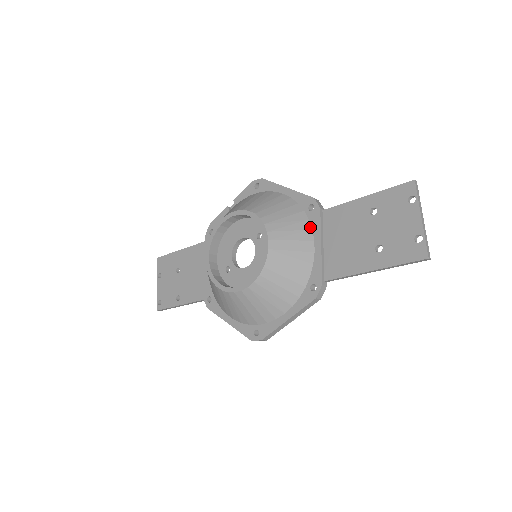
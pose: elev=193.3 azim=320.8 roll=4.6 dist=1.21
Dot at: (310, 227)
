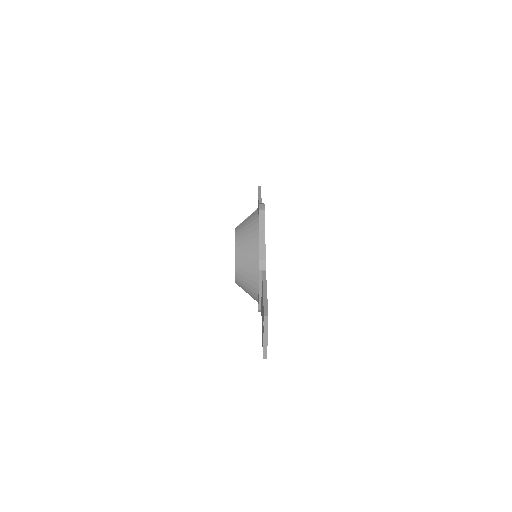
Dot at: (258, 275)
